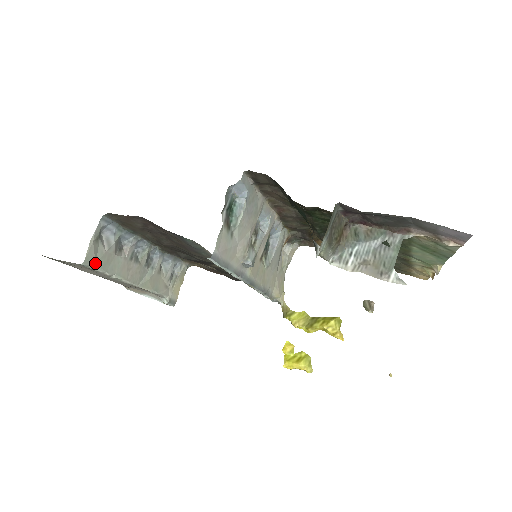
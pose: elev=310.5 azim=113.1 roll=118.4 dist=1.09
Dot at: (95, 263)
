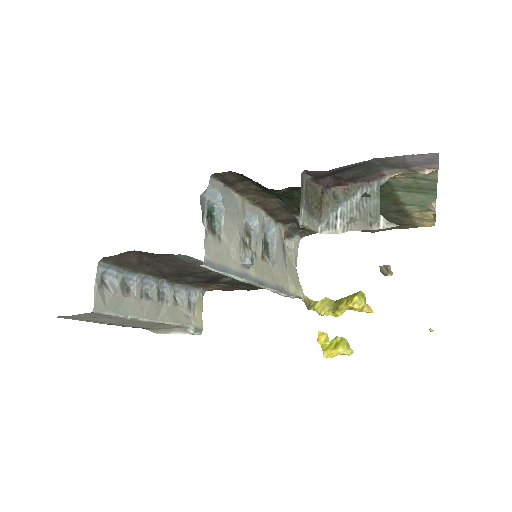
Dot at: (105, 308)
